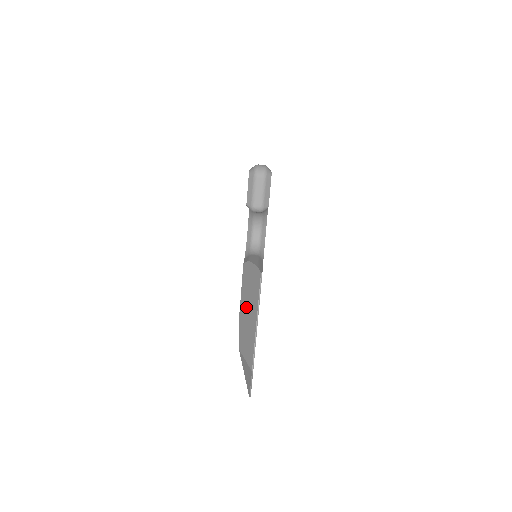
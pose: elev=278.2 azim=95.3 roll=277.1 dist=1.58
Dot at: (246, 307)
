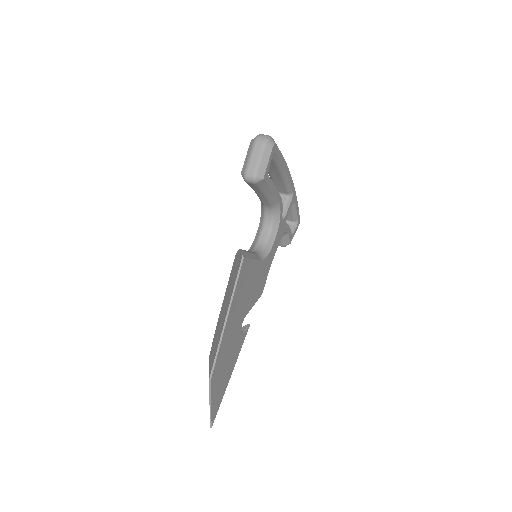
Dot at: (225, 303)
